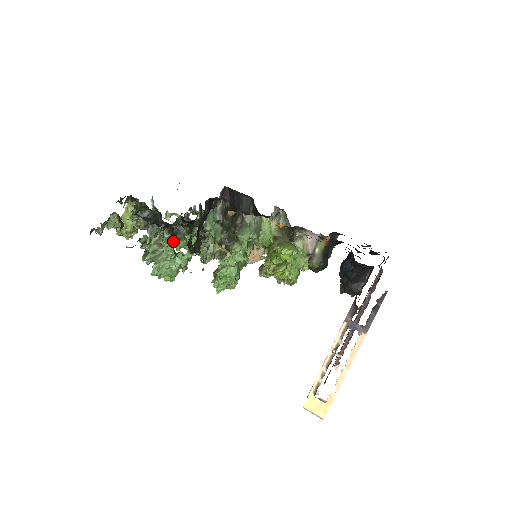
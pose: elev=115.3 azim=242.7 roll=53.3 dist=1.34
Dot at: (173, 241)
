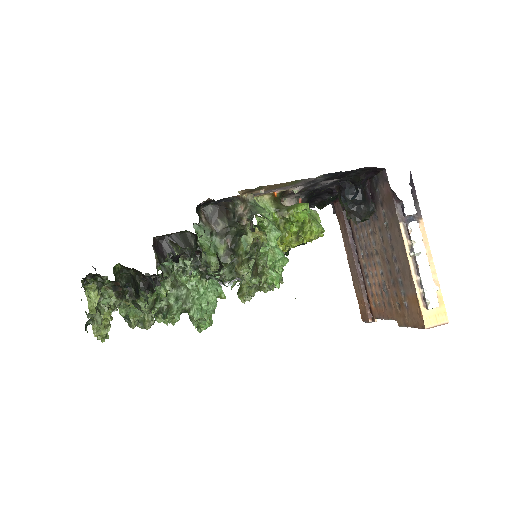
Dot at: occluded
